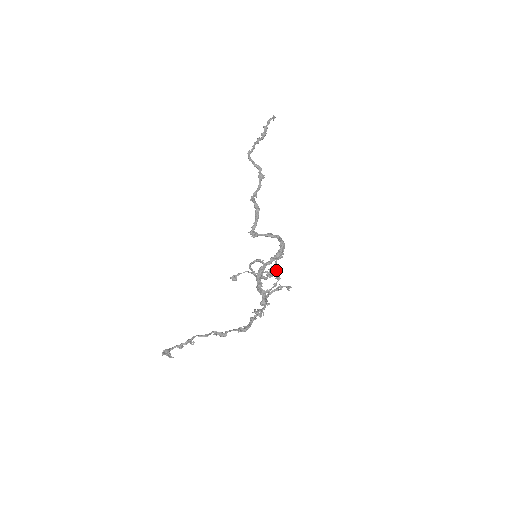
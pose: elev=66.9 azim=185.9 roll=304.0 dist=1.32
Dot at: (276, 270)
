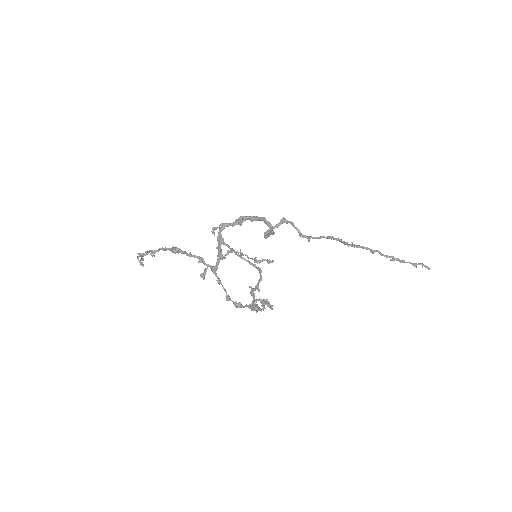
Dot at: (251, 258)
